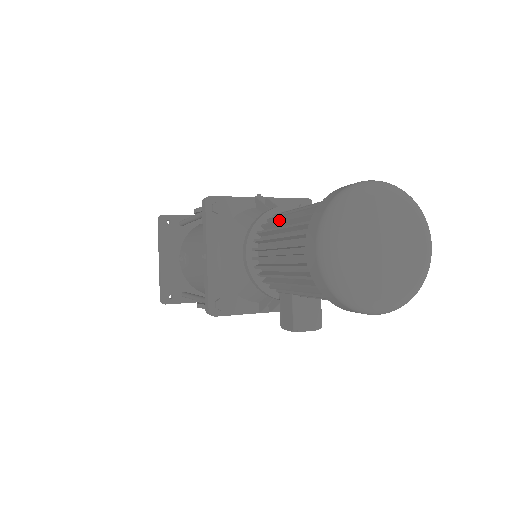
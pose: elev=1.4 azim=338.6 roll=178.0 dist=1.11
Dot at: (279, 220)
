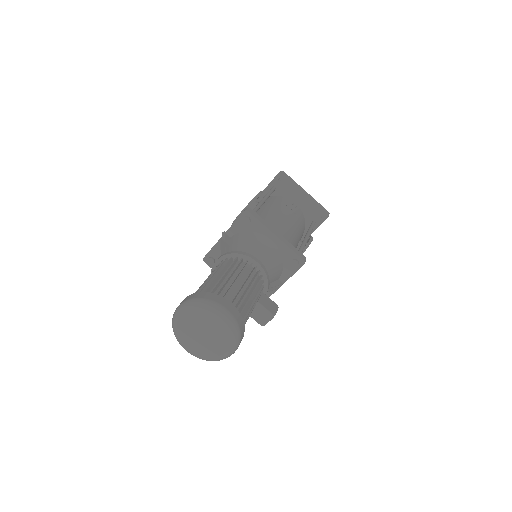
Dot at: occluded
